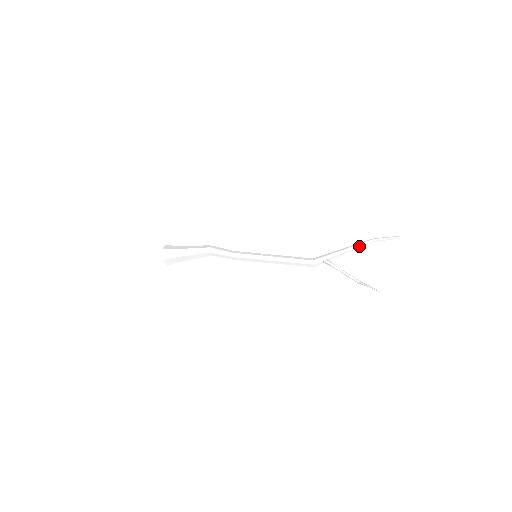
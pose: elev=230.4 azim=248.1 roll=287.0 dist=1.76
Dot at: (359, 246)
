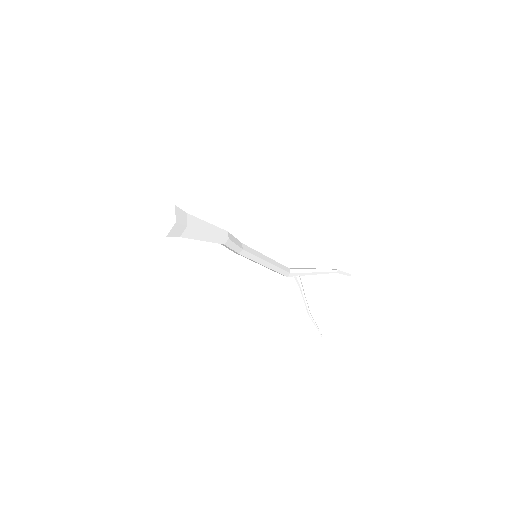
Dot at: (326, 273)
